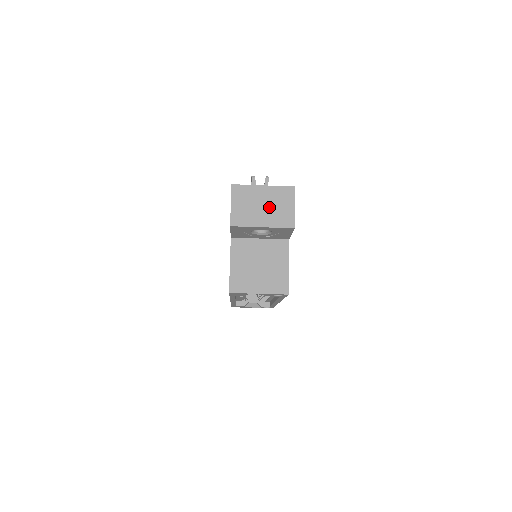
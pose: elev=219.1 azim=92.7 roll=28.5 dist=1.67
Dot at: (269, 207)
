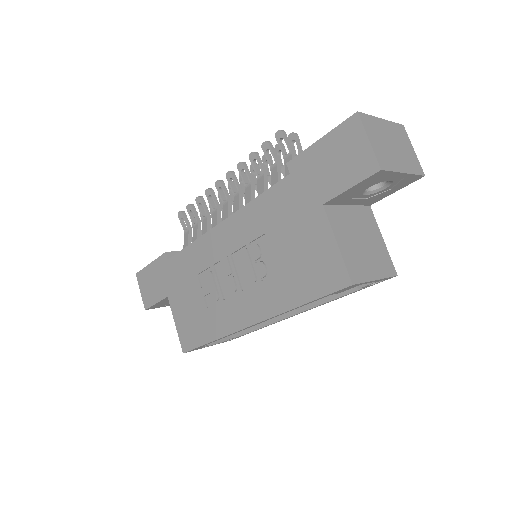
Dot at: (398, 147)
